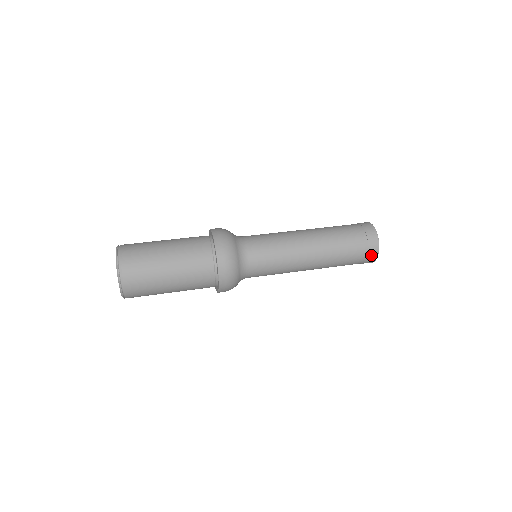
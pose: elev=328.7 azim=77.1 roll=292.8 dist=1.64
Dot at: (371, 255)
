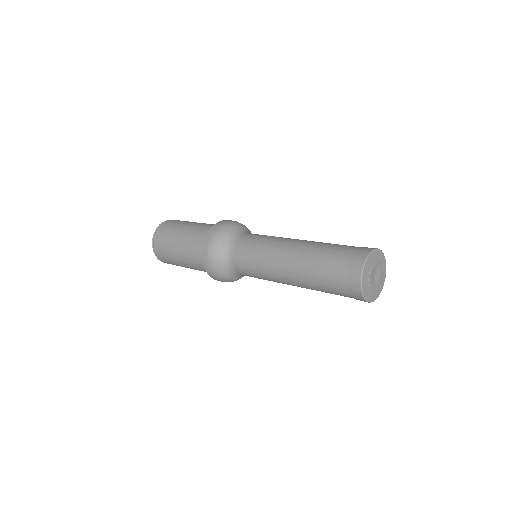
Dot at: (352, 285)
